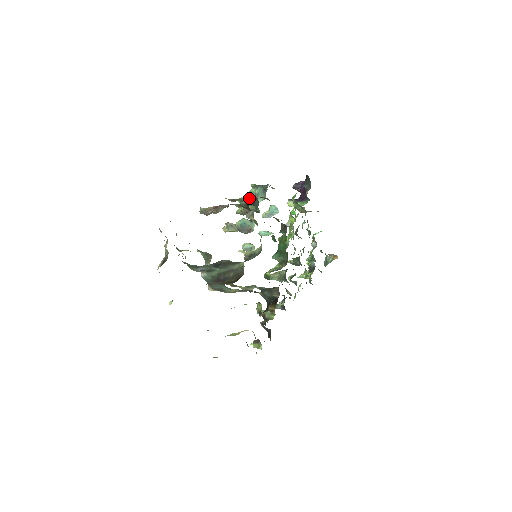
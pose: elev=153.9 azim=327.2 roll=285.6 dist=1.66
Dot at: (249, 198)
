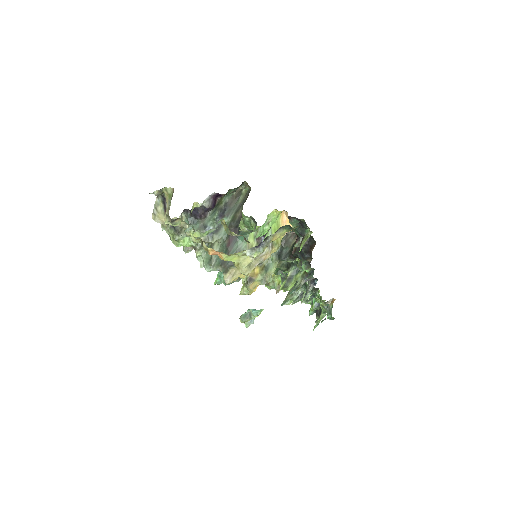
Dot at: occluded
